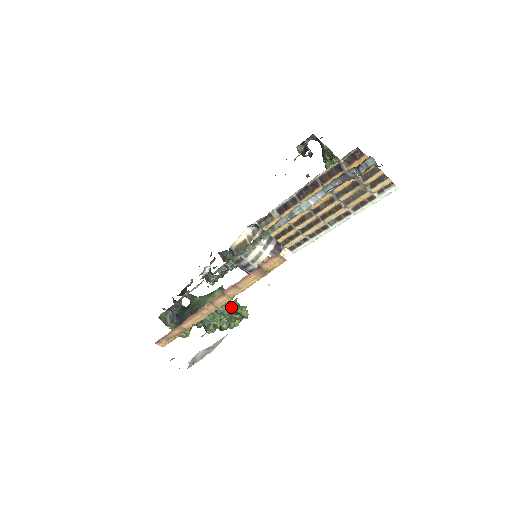
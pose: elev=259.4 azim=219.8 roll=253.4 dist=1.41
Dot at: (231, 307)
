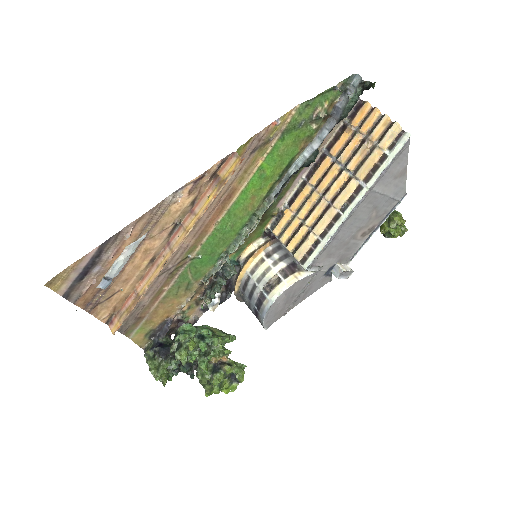
Dot at: (217, 336)
